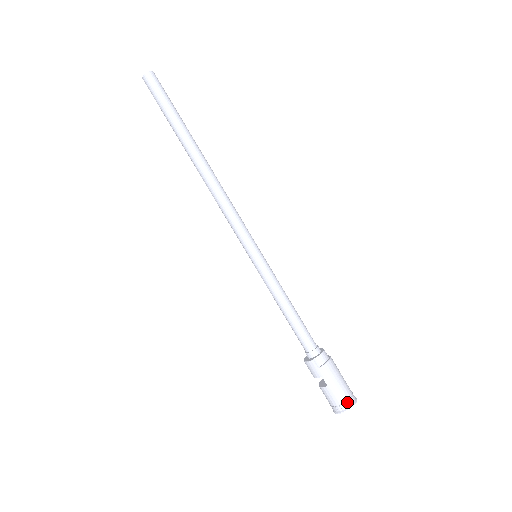
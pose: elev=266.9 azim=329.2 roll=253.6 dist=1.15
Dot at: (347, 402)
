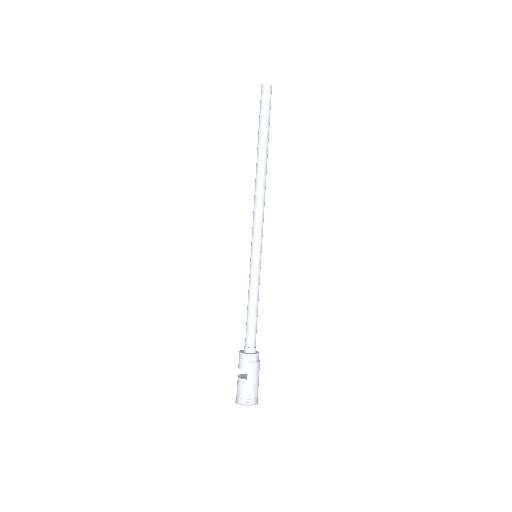
Dot at: (253, 400)
